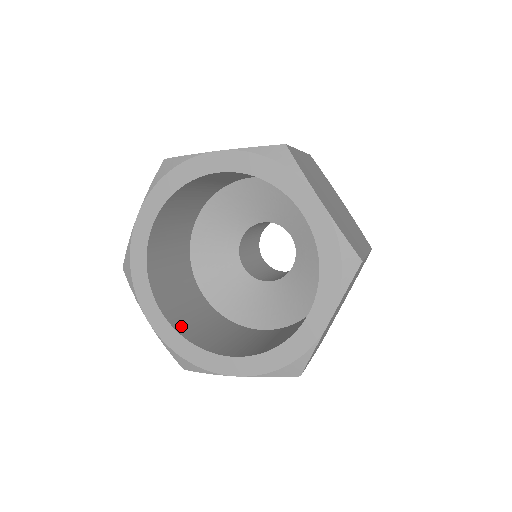
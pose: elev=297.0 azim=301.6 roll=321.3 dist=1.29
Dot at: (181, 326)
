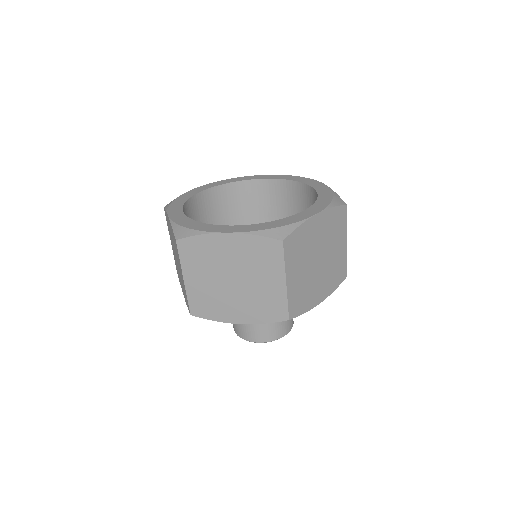
Dot at: occluded
